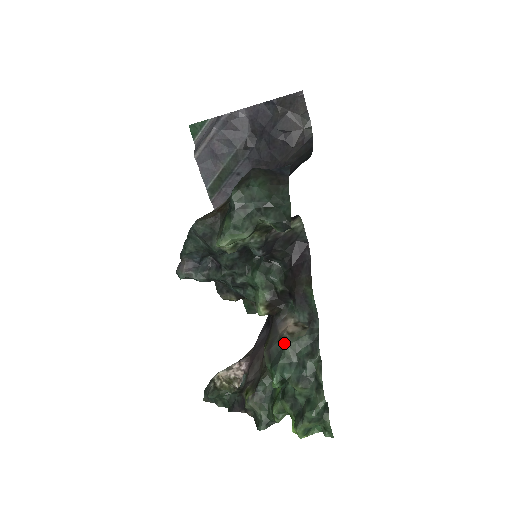
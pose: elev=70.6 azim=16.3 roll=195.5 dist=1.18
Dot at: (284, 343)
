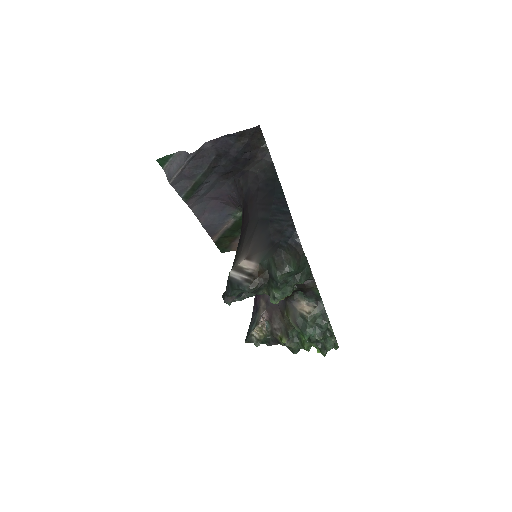
Dot at: (308, 321)
